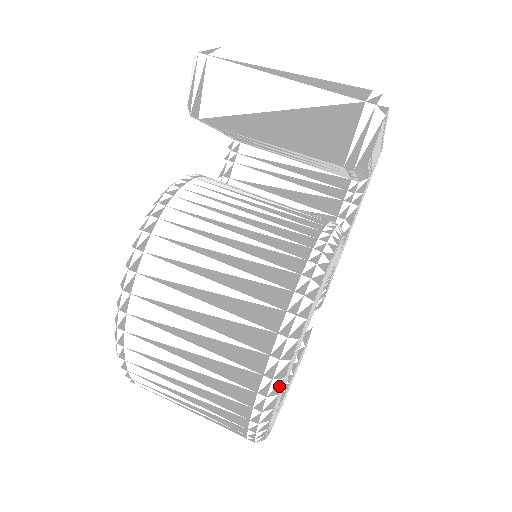
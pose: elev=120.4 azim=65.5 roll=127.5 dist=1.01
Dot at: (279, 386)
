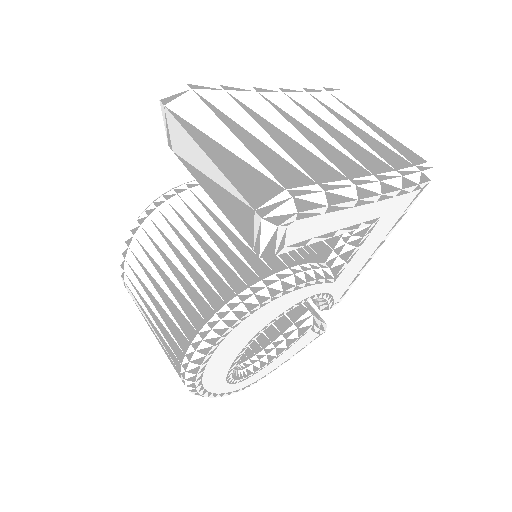
Dot at: (193, 384)
